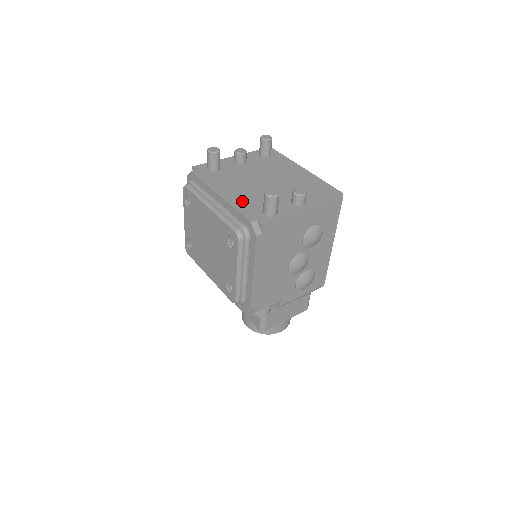
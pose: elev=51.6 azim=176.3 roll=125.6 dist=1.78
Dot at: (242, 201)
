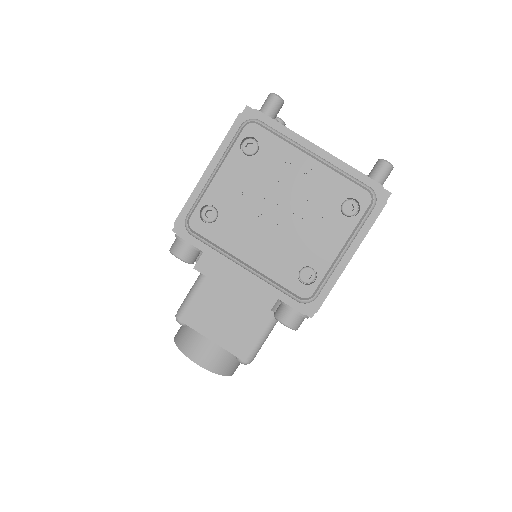
Dot at: occluded
